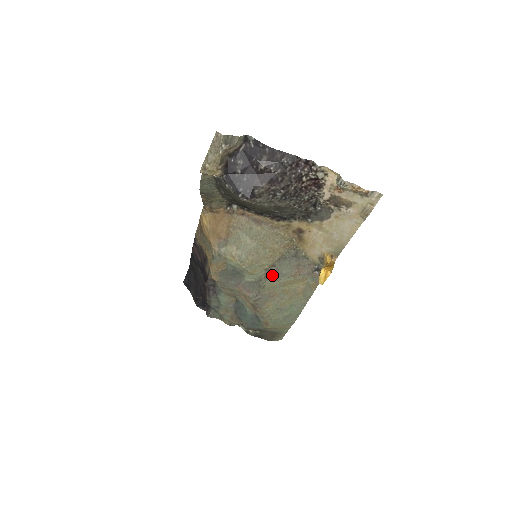
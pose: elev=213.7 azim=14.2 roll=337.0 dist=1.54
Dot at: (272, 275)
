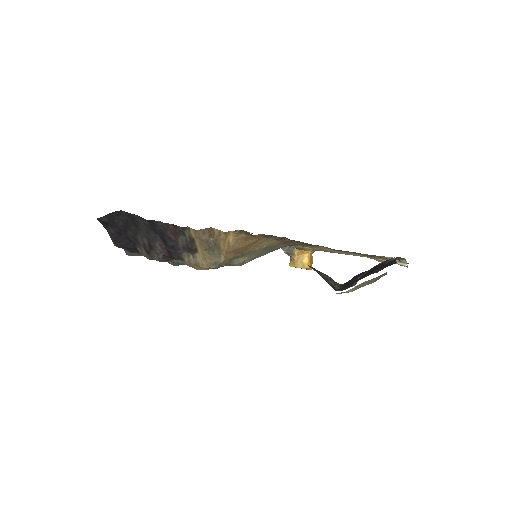
Dot at: occluded
